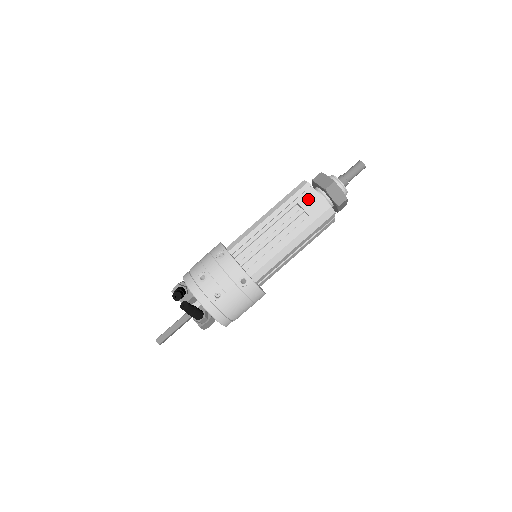
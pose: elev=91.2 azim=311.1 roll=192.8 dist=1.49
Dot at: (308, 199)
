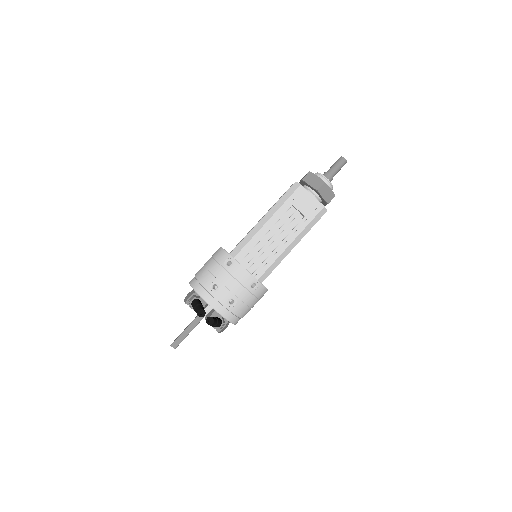
Dot at: (303, 201)
